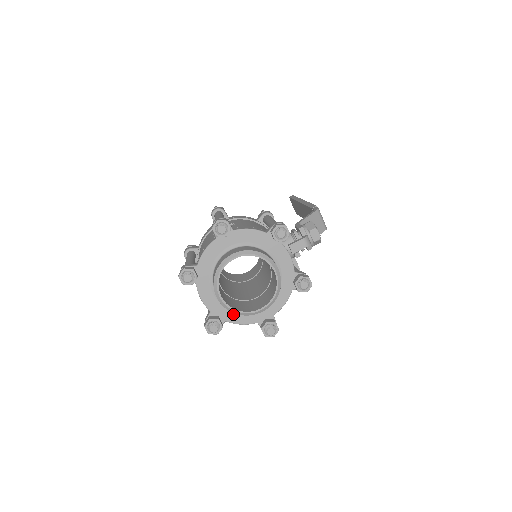
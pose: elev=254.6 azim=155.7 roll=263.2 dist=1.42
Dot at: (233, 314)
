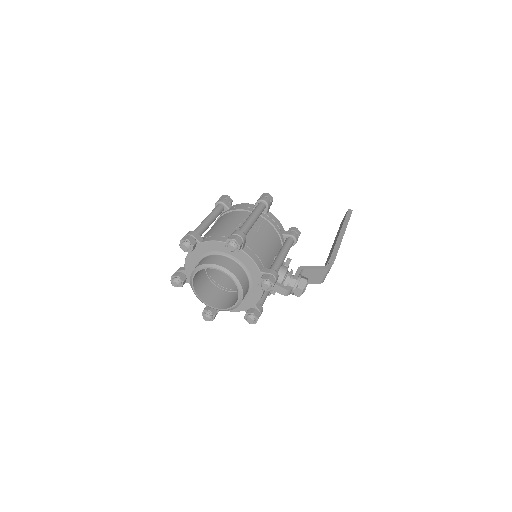
Dot at: occluded
